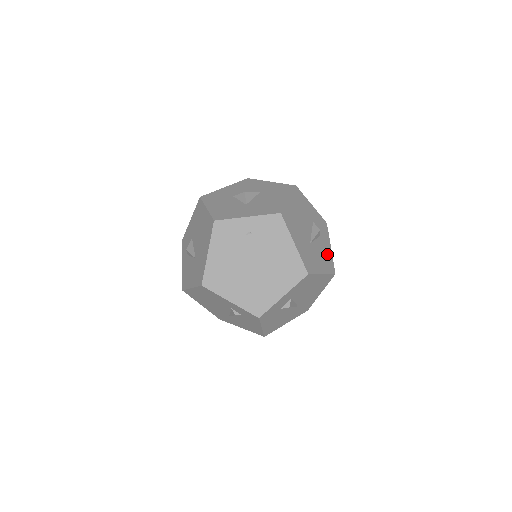
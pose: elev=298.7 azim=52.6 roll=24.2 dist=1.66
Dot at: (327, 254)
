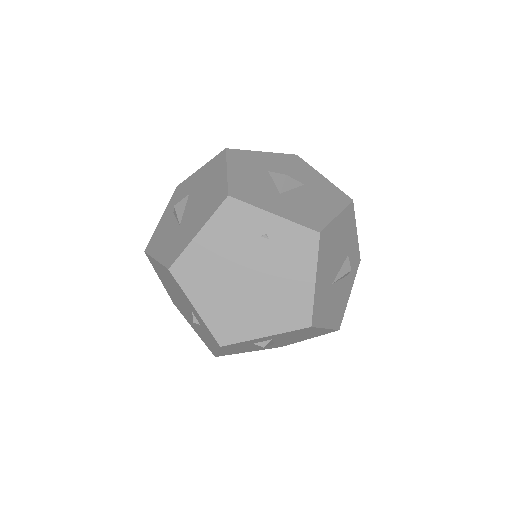
Dot at: (343, 302)
